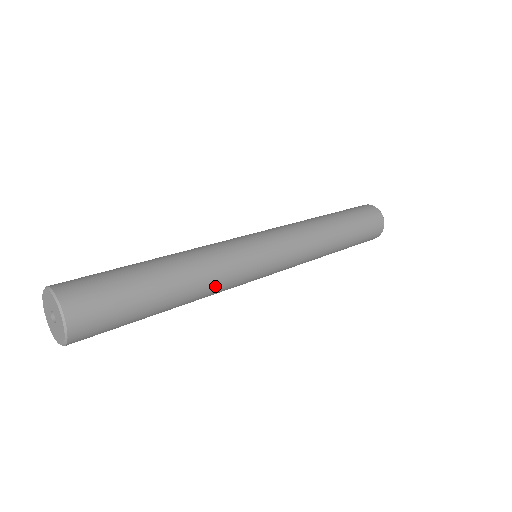
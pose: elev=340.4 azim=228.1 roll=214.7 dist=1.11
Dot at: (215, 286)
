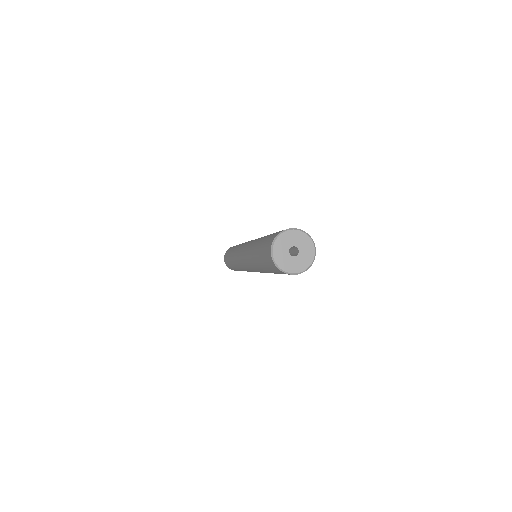
Dot at: occluded
